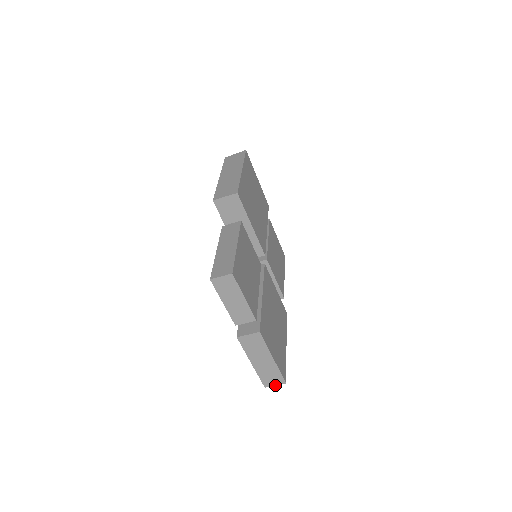
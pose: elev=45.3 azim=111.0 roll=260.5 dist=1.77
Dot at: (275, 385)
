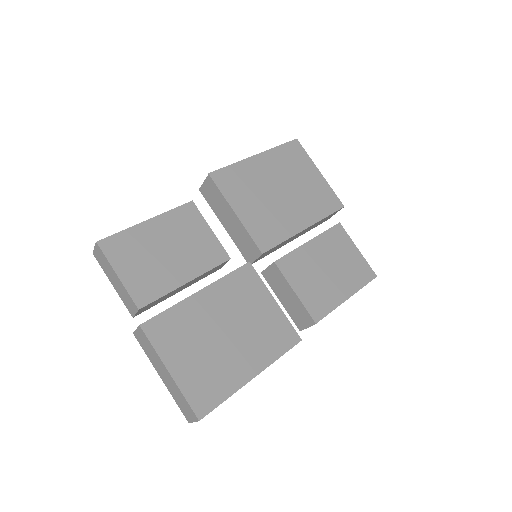
Dot at: (193, 421)
